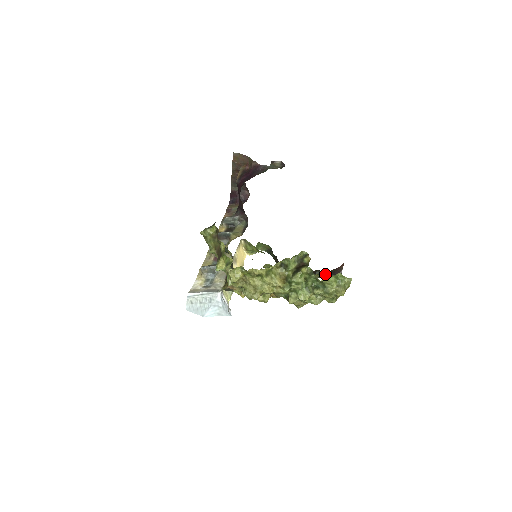
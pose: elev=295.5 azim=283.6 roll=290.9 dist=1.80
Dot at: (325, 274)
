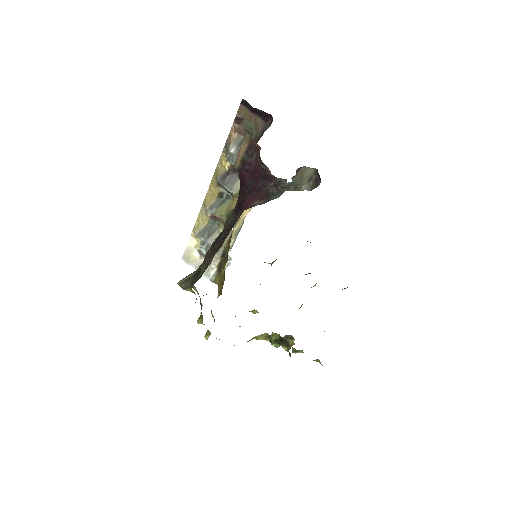
Dot at: occluded
